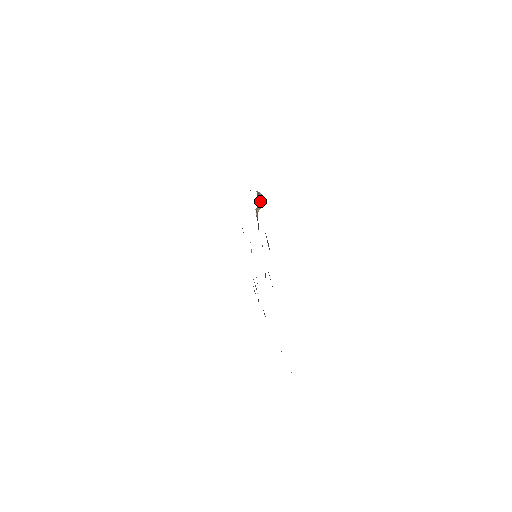
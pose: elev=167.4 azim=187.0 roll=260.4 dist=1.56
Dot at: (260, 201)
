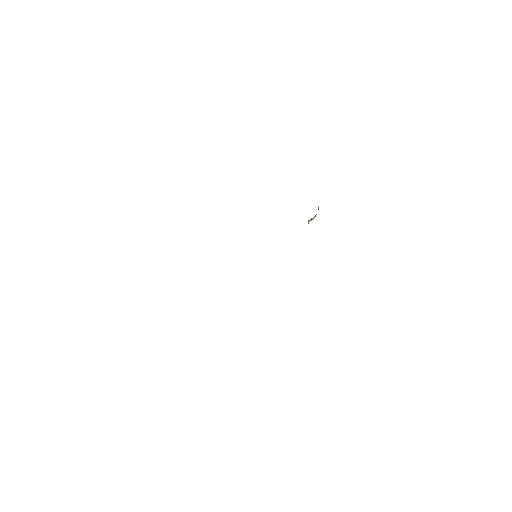
Dot at: (316, 214)
